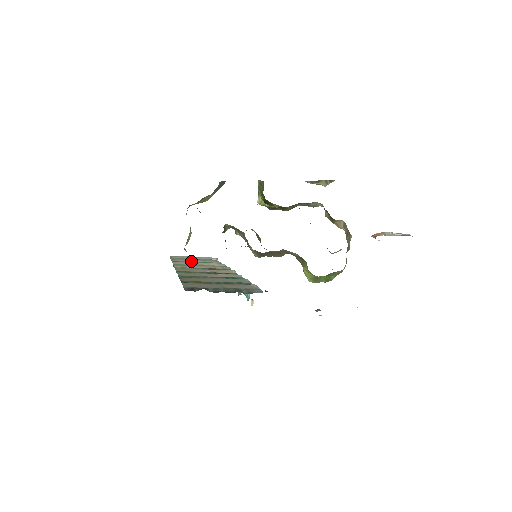
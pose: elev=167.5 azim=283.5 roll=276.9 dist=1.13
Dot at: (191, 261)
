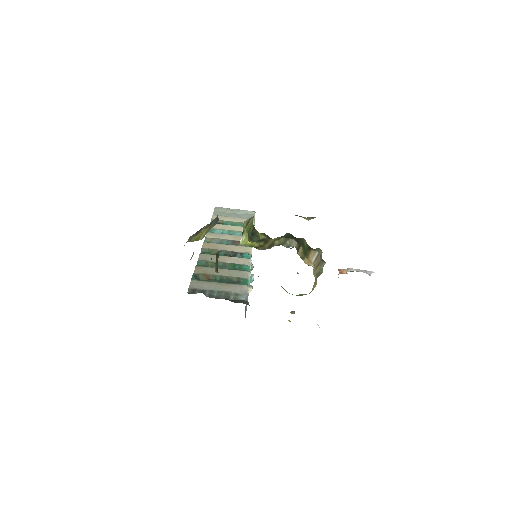
Dot at: (228, 220)
